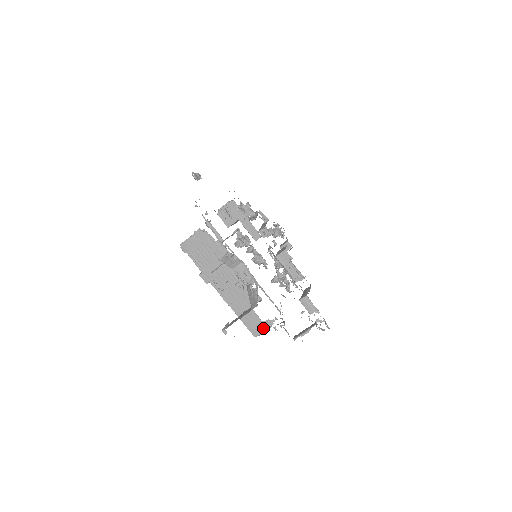
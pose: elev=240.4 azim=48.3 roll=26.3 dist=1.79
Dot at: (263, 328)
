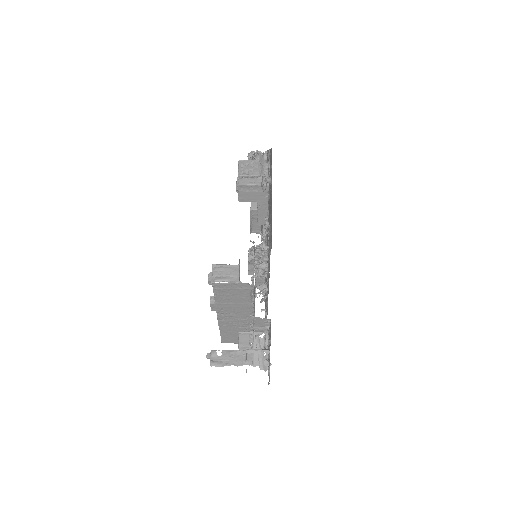
Dot at: (236, 342)
